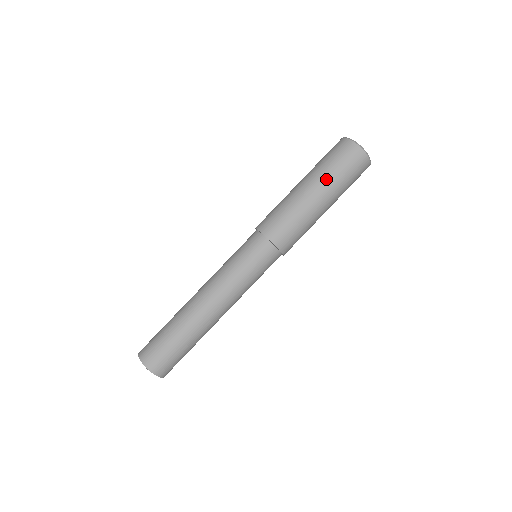
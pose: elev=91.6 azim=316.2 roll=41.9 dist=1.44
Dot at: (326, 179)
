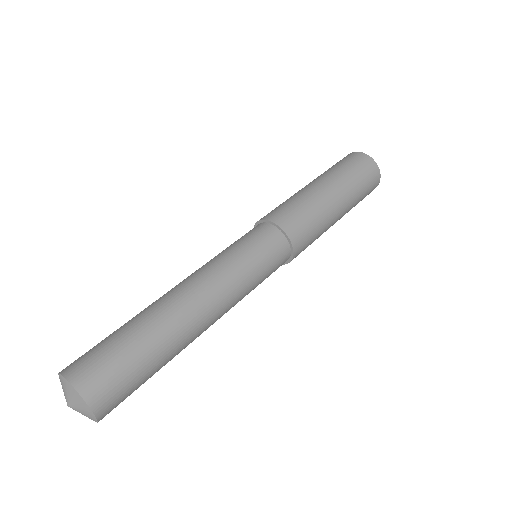
Dot at: (342, 179)
